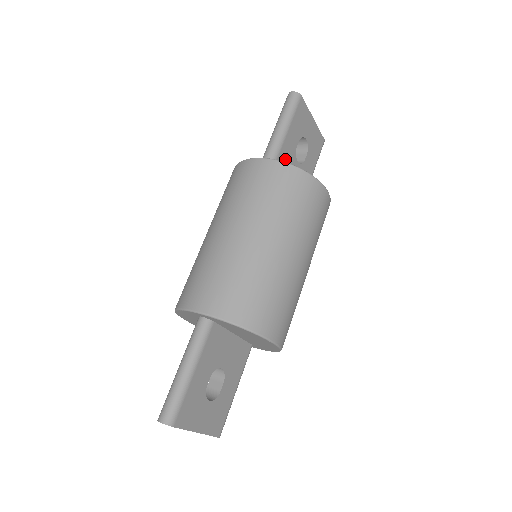
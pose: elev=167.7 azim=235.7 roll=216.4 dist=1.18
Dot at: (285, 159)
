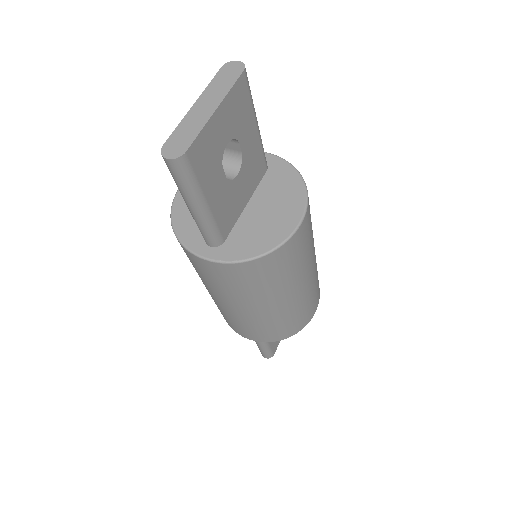
Dot at: (226, 211)
